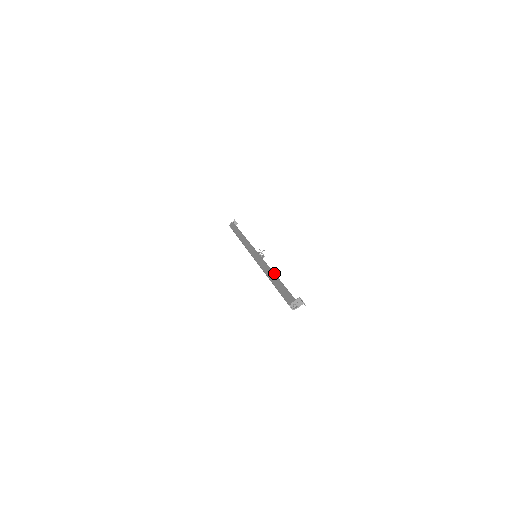
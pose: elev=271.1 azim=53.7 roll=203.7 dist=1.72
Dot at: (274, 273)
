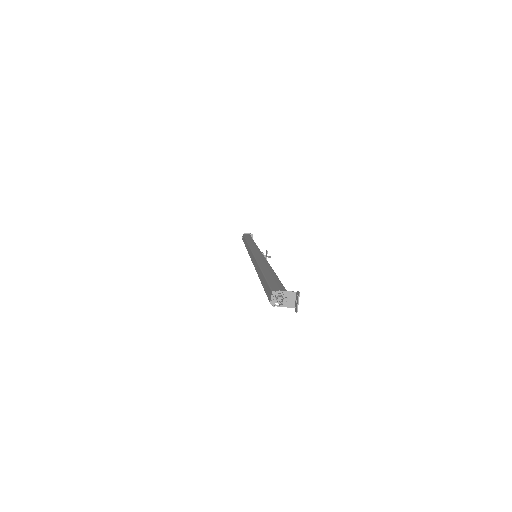
Dot at: occluded
